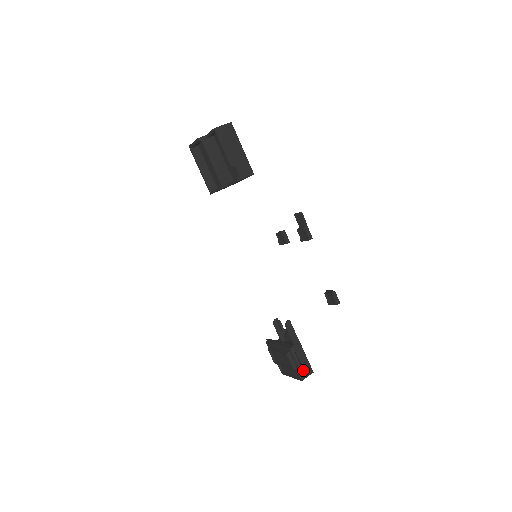
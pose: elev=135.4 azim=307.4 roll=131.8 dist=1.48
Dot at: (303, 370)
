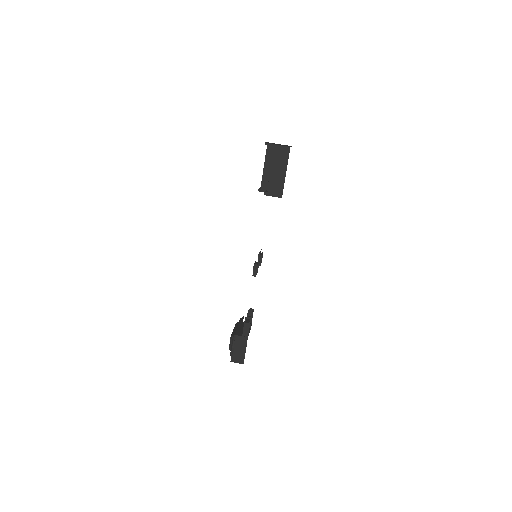
Dot at: (232, 356)
